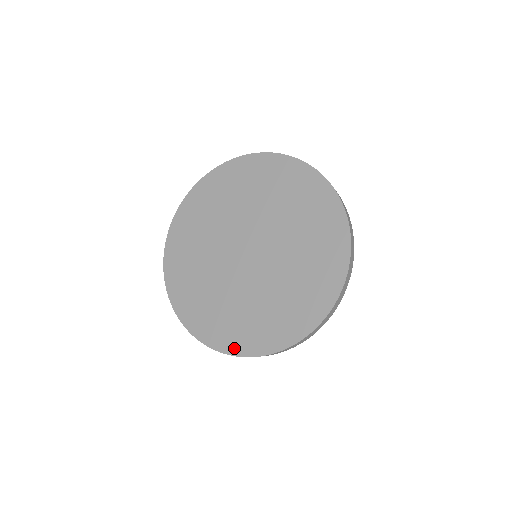
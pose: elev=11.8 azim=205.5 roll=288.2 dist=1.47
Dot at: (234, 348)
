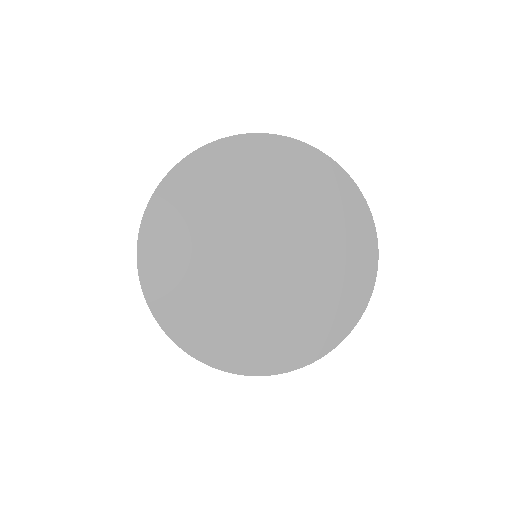
Dot at: (269, 367)
